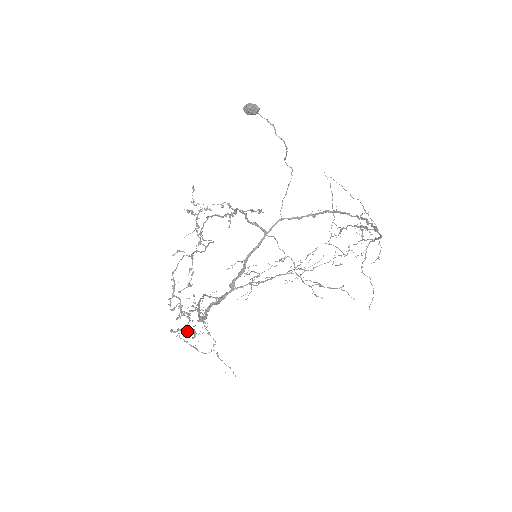
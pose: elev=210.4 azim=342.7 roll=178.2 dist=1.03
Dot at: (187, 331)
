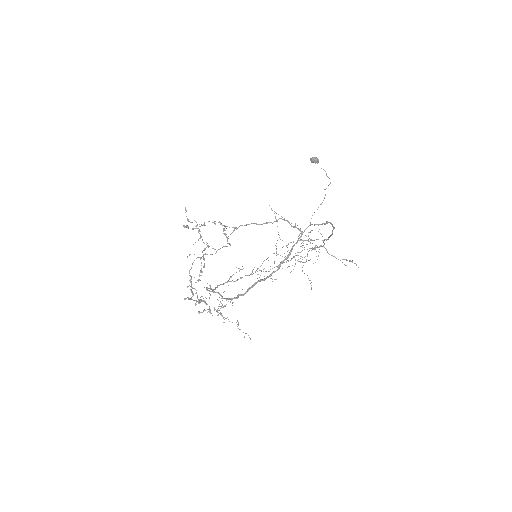
Dot at: (225, 306)
